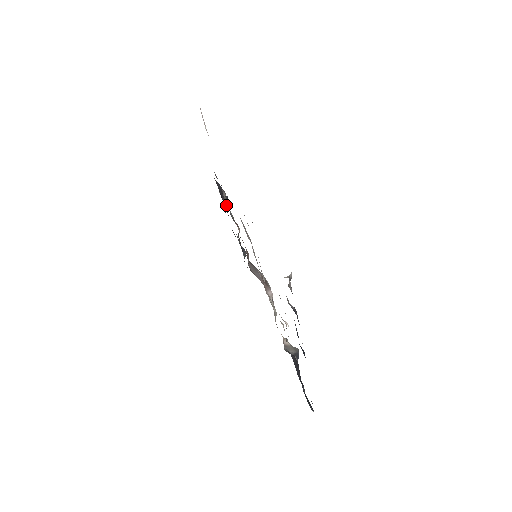
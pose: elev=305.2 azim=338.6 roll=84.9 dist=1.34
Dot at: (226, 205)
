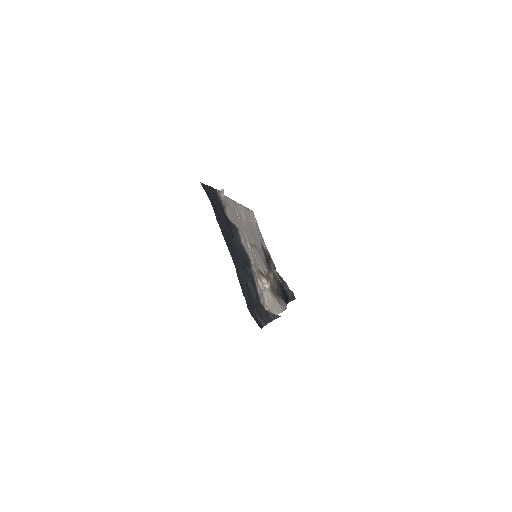
Dot at: (273, 274)
